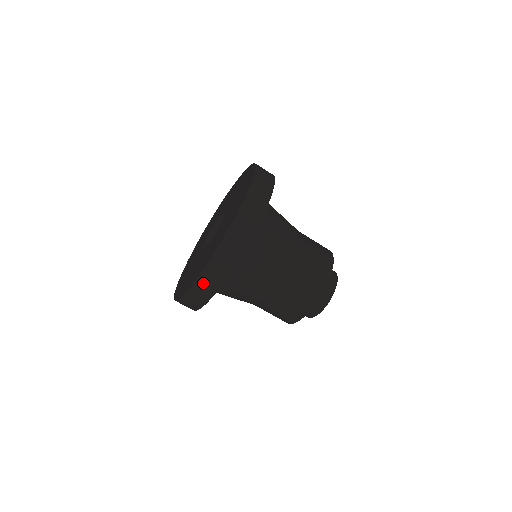
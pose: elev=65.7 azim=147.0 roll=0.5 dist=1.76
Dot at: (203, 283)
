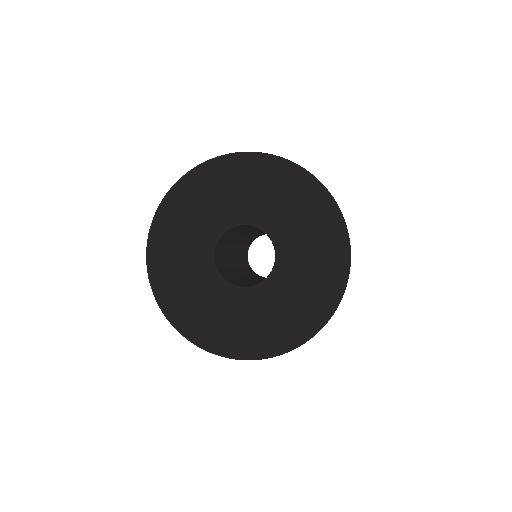
Dot at: occluded
